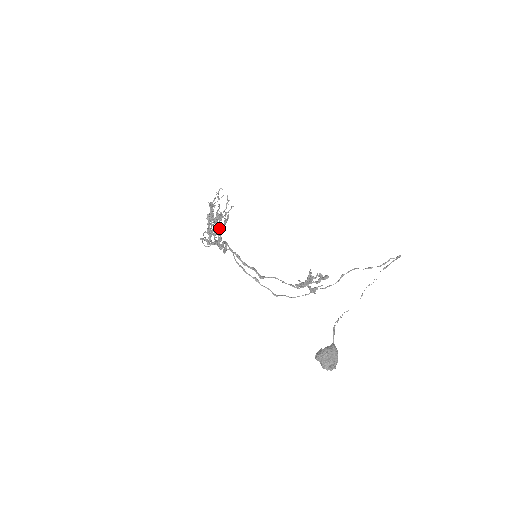
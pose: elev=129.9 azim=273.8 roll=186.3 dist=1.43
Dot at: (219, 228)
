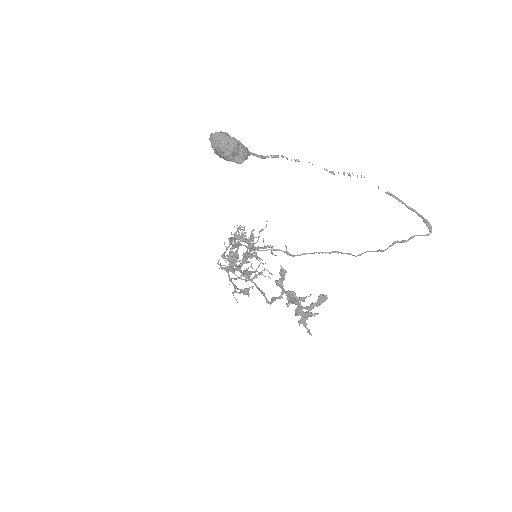
Dot at: occluded
